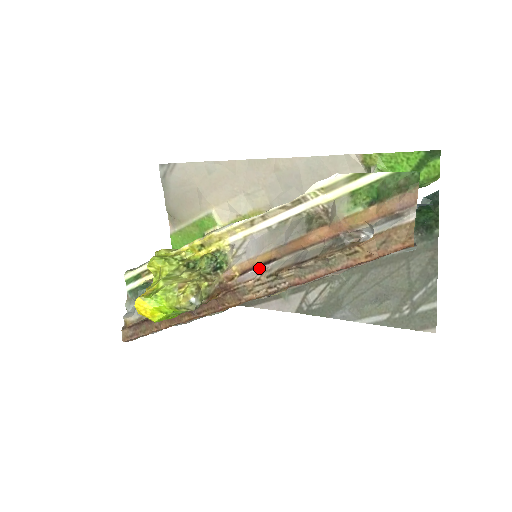
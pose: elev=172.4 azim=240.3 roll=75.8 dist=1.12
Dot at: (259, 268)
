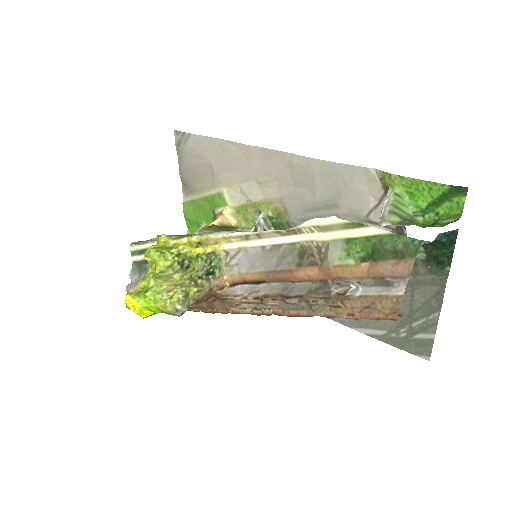
Dot at: (249, 285)
